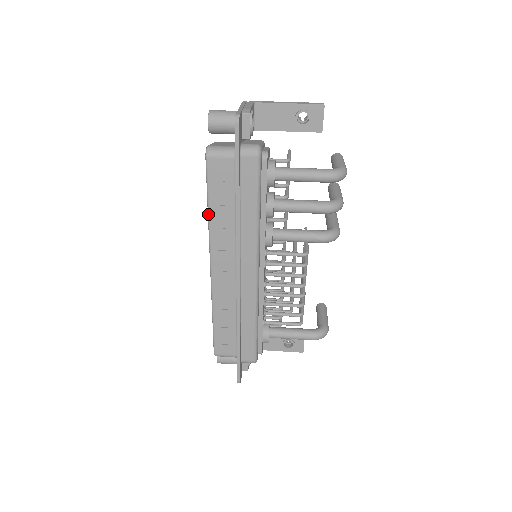
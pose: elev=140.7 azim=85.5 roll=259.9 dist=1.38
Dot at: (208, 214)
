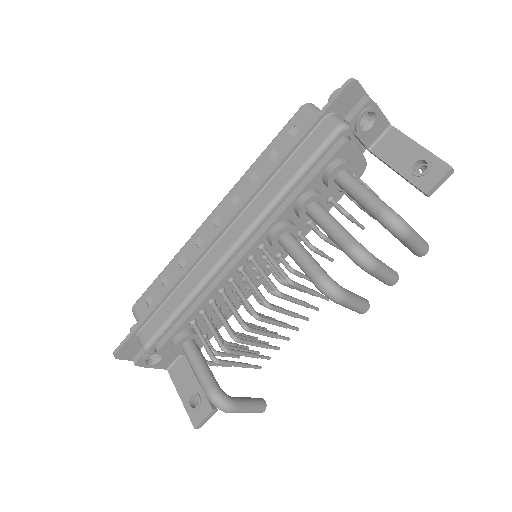
Dot at: (256, 160)
